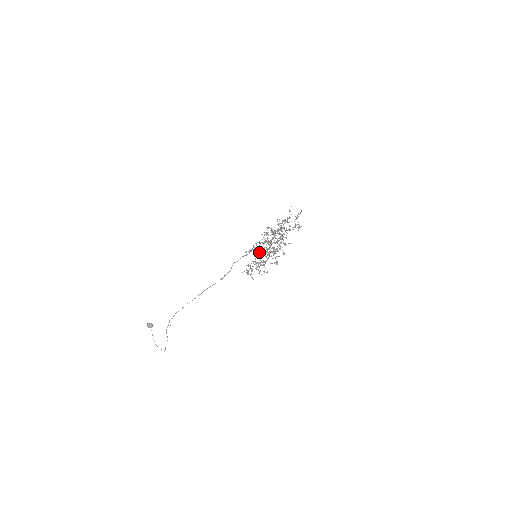
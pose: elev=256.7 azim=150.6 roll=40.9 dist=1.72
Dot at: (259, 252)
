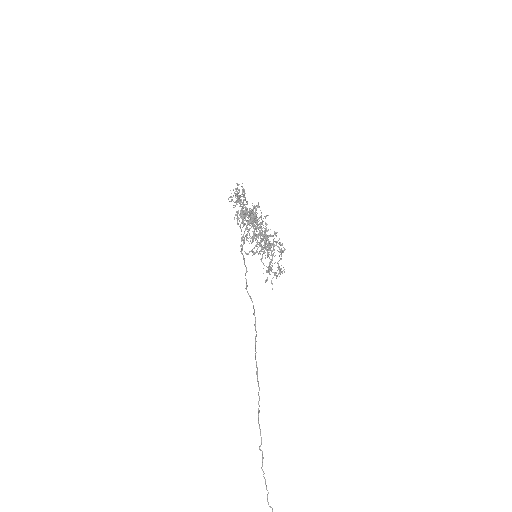
Dot at: (253, 234)
